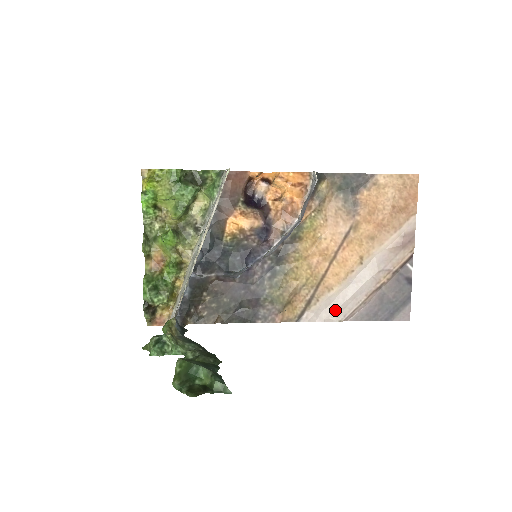
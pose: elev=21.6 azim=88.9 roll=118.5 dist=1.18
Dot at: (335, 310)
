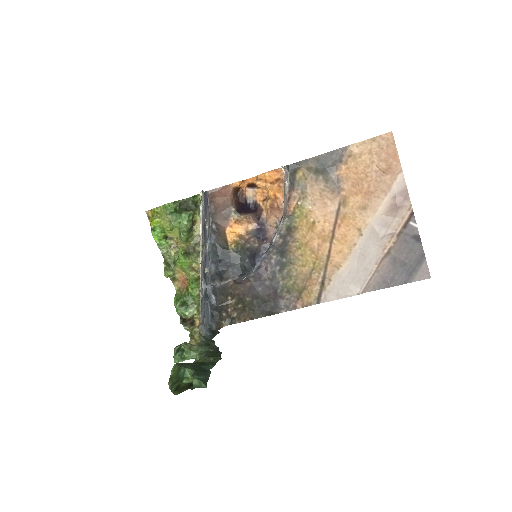
Dot at: (350, 285)
